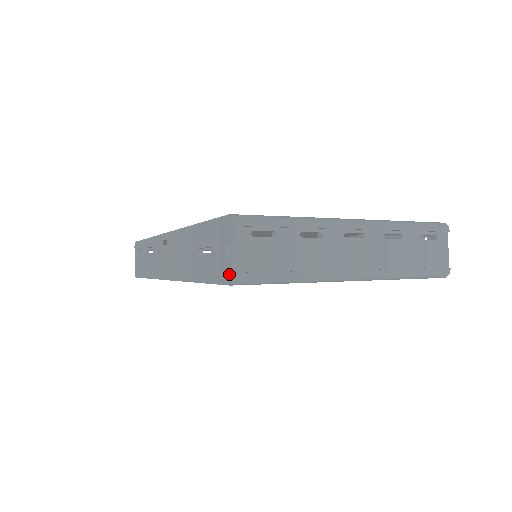
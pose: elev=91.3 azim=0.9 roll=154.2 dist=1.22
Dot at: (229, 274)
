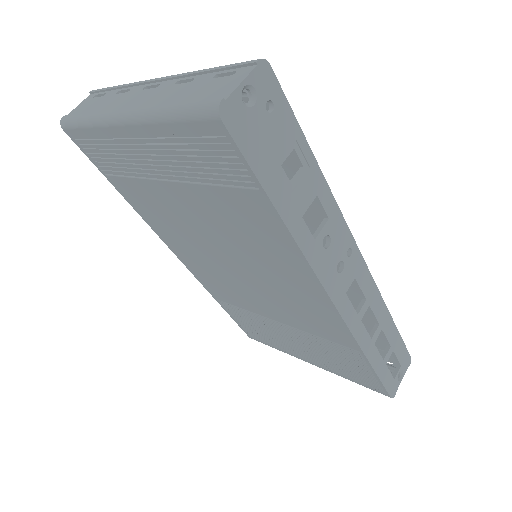
Dot at: occluded
